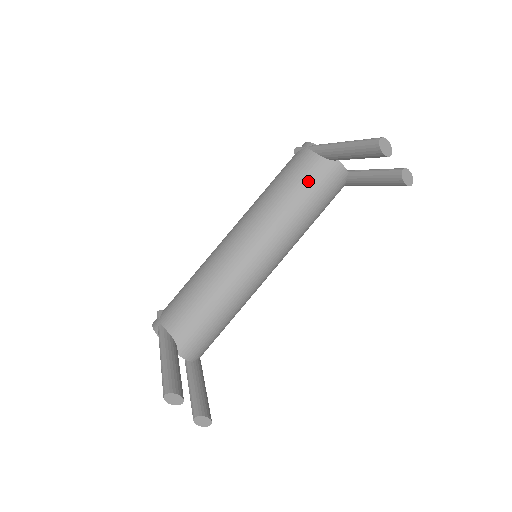
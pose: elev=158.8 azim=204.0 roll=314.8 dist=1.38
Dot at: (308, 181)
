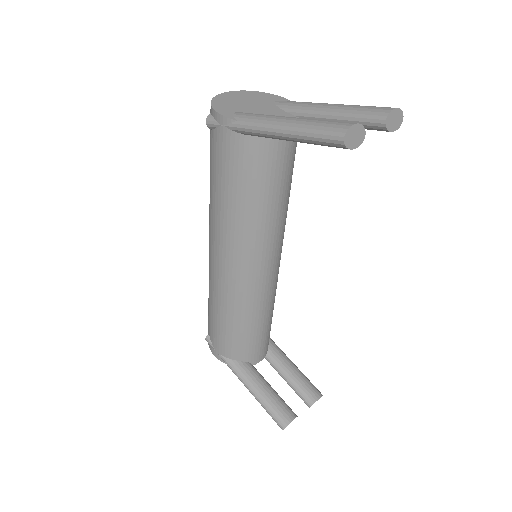
Dot at: (261, 174)
